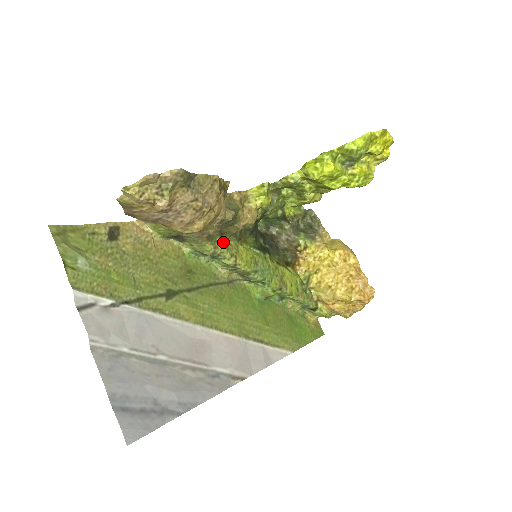
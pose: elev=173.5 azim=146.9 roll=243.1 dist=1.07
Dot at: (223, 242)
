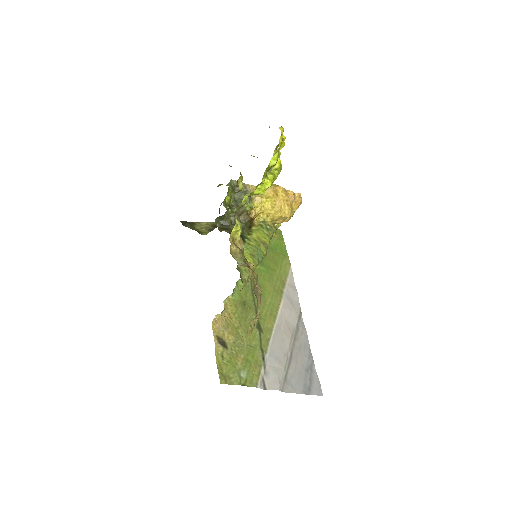
Dot at: (241, 271)
